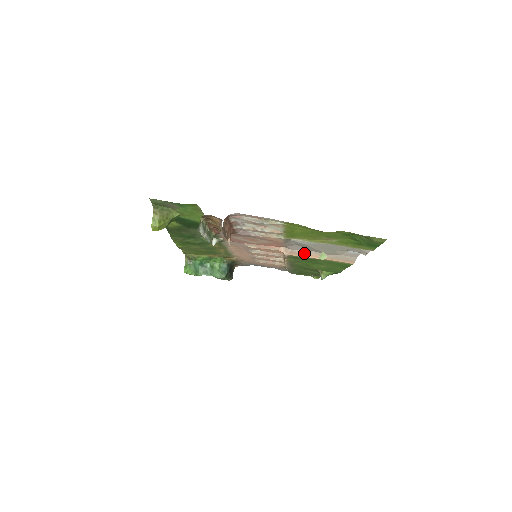
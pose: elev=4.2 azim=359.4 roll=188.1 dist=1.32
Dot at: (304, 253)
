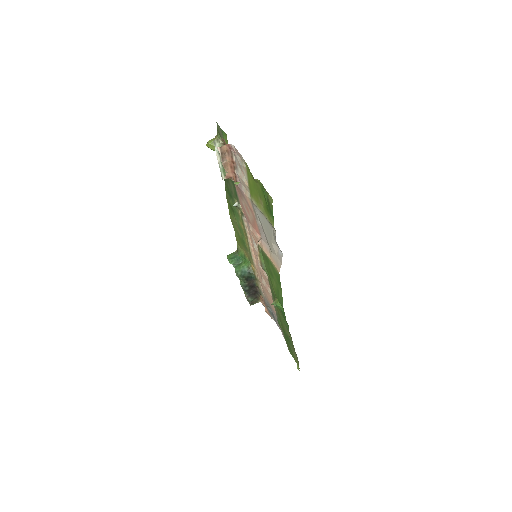
Dot at: (265, 246)
